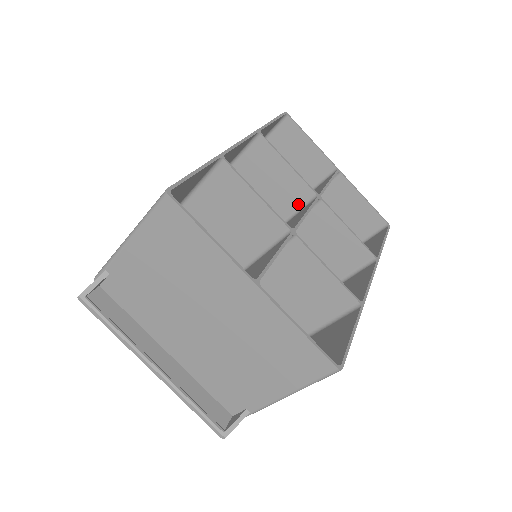
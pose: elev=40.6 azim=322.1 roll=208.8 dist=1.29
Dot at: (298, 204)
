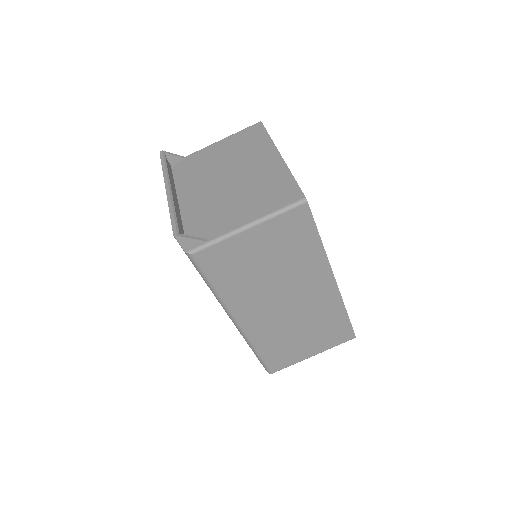
Dot at: occluded
